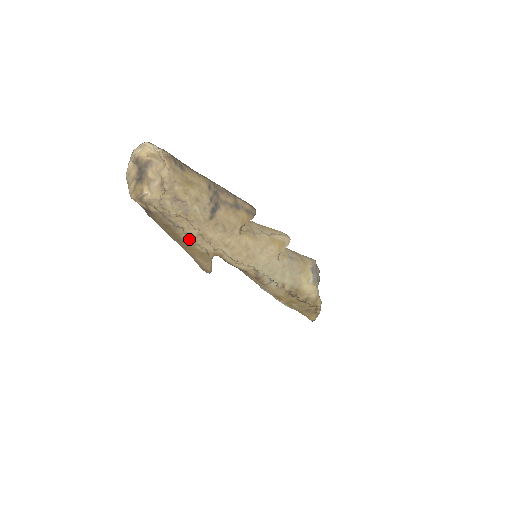
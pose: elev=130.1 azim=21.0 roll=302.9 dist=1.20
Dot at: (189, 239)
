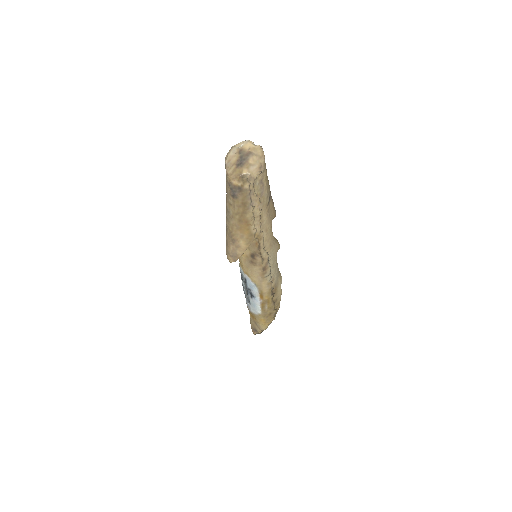
Dot at: (251, 219)
